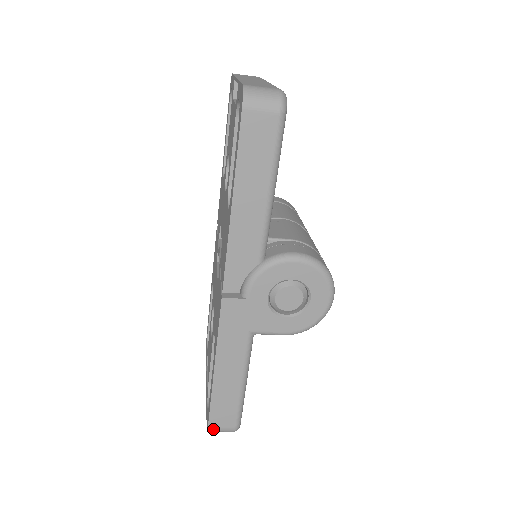
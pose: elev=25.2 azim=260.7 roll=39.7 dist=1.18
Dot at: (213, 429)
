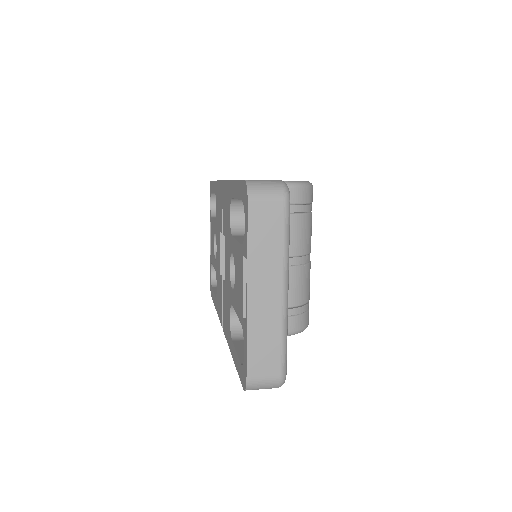
Dot at: occluded
